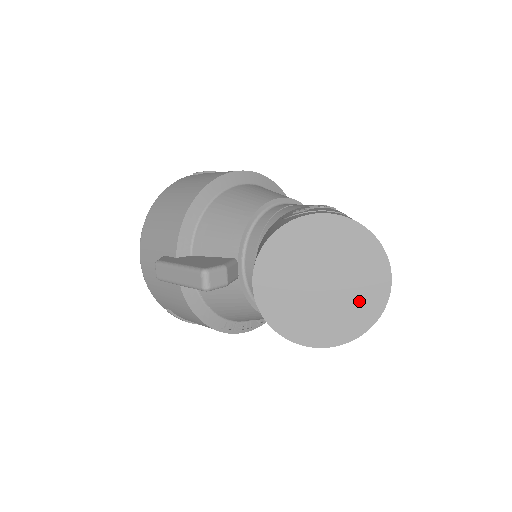
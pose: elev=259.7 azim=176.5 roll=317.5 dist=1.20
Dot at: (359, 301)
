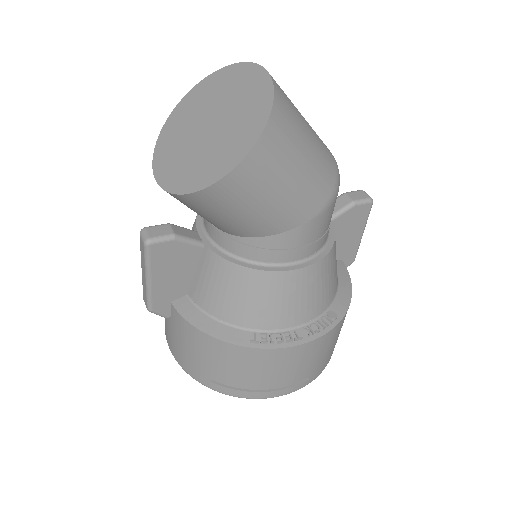
Dot at: (247, 105)
